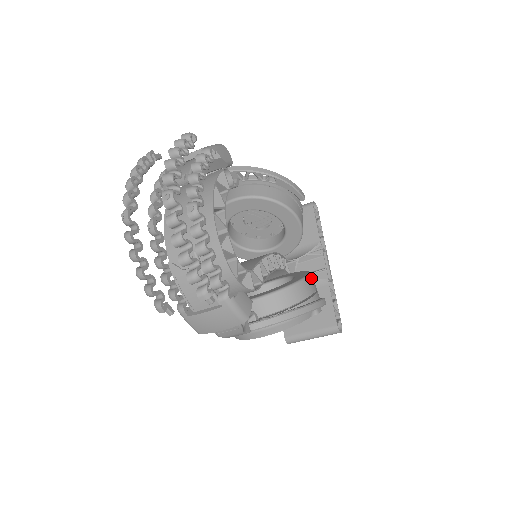
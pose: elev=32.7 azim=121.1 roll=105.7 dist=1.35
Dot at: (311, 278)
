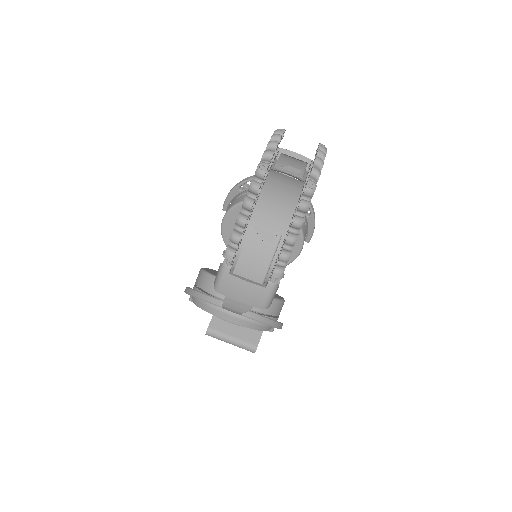
Dot at: occluded
